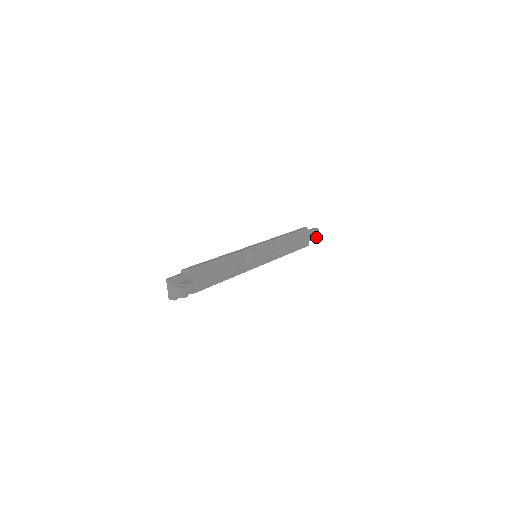
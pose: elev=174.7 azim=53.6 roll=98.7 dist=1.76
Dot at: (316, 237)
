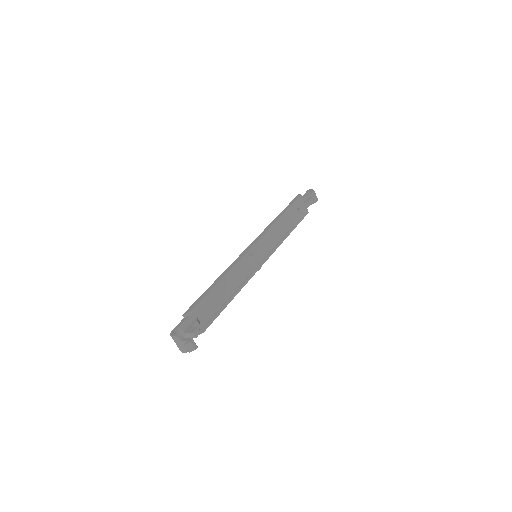
Dot at: (314, 200)
